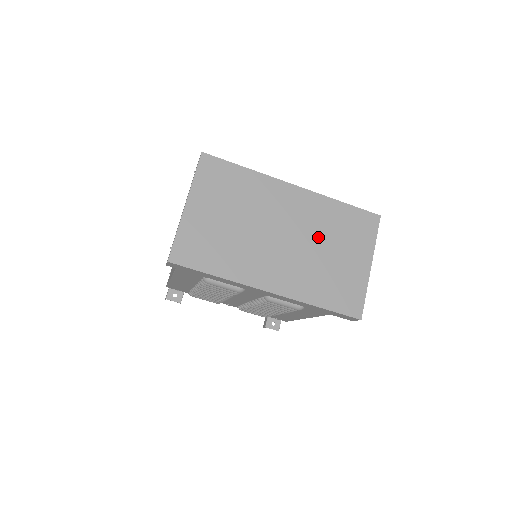
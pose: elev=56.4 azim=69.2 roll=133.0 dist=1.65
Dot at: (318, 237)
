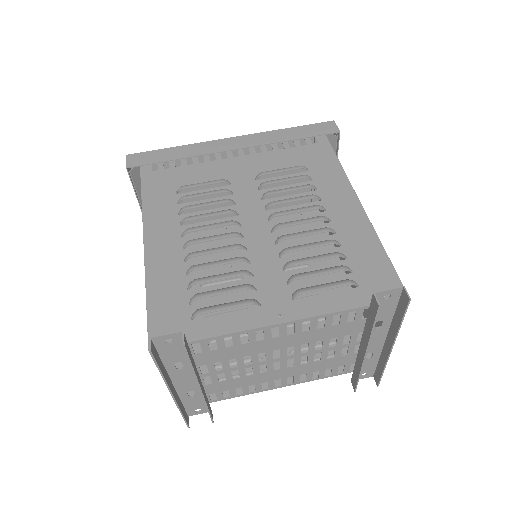
Dot at: (272, 186)
